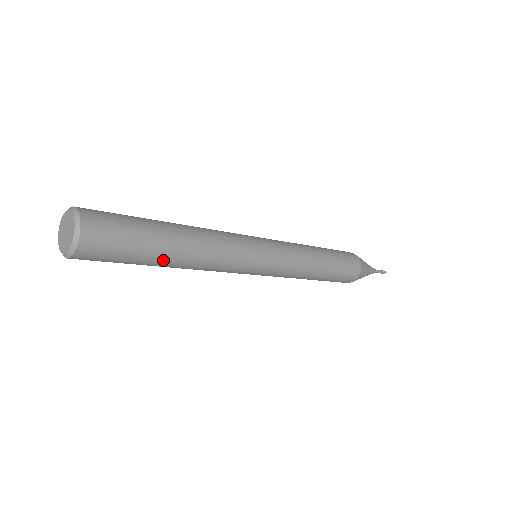
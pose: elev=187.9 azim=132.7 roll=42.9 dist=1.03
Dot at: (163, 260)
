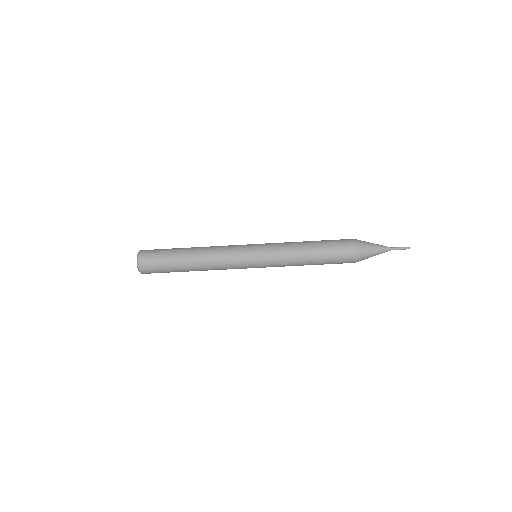
Dot at: (183, 262)
